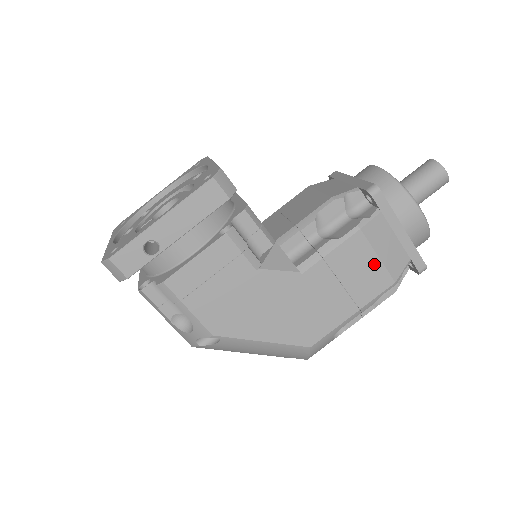
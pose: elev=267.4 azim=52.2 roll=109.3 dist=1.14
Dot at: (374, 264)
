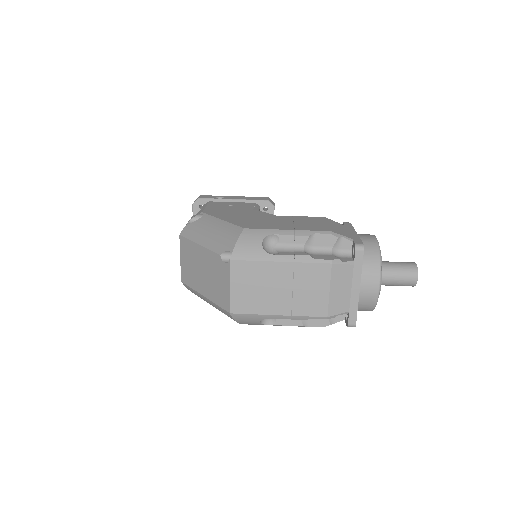
Dot at: (322, 224)
